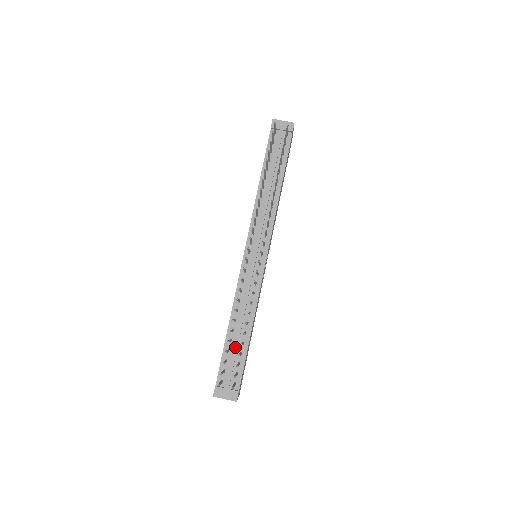
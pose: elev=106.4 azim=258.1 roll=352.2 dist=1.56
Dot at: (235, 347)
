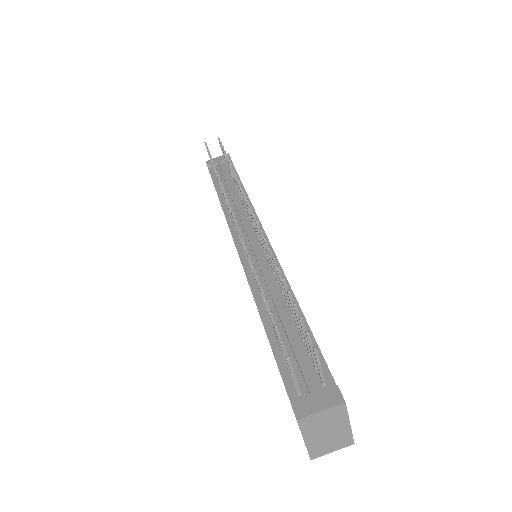
Dot at: (288, 333)
